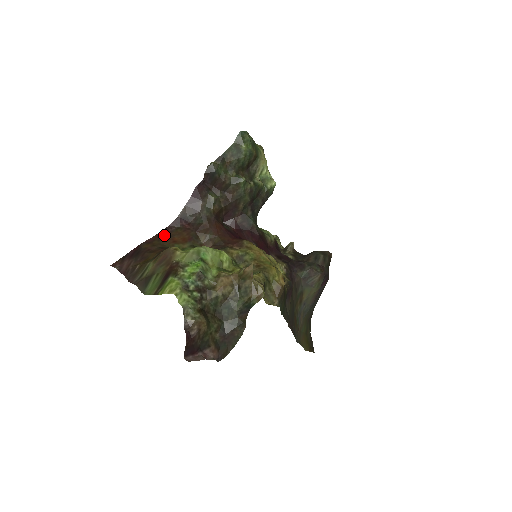
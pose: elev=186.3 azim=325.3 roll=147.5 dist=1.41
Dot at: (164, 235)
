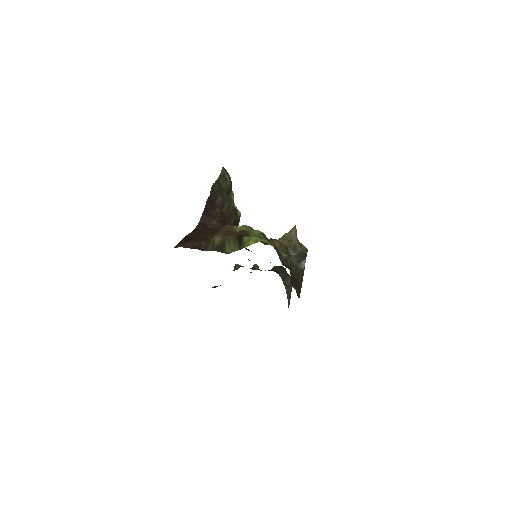
Dot at: (199, 231)
